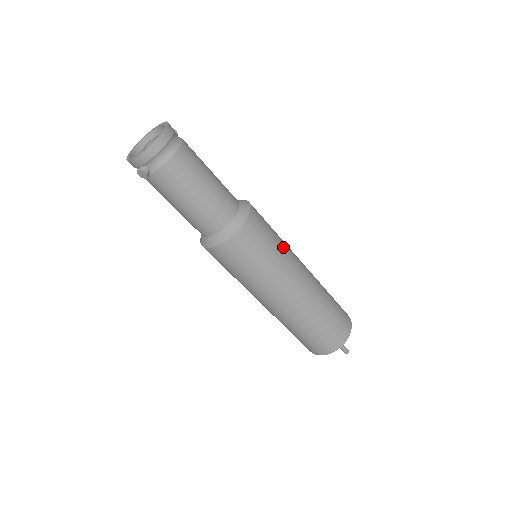
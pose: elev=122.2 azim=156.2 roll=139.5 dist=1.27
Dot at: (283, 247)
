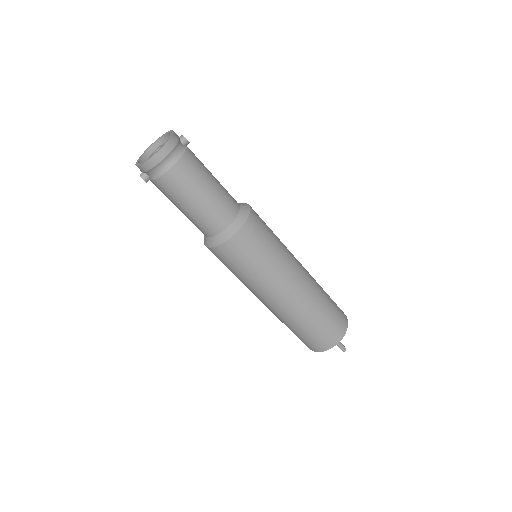
Dot at: (274, 262)
